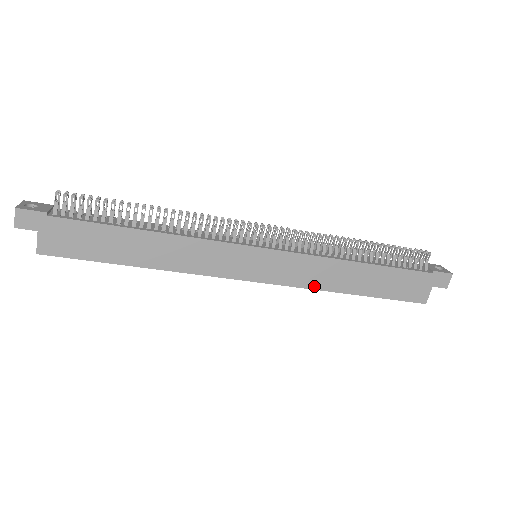
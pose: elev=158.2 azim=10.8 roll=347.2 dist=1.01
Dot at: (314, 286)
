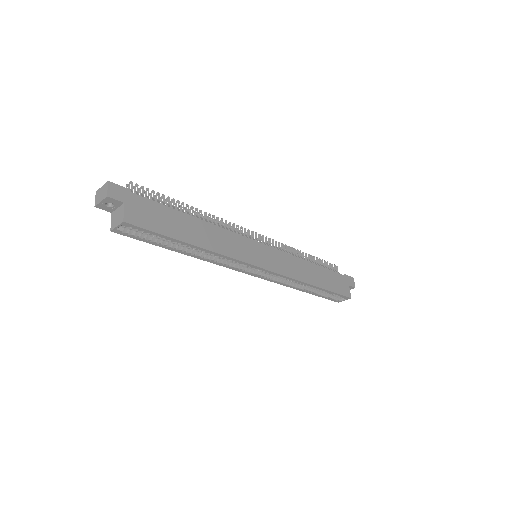
Dot at: (296, 277)
